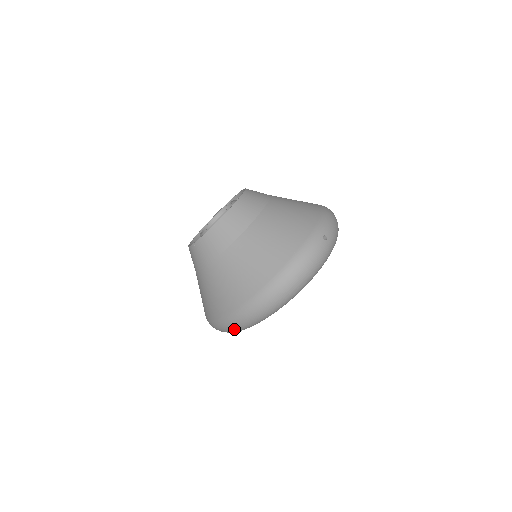
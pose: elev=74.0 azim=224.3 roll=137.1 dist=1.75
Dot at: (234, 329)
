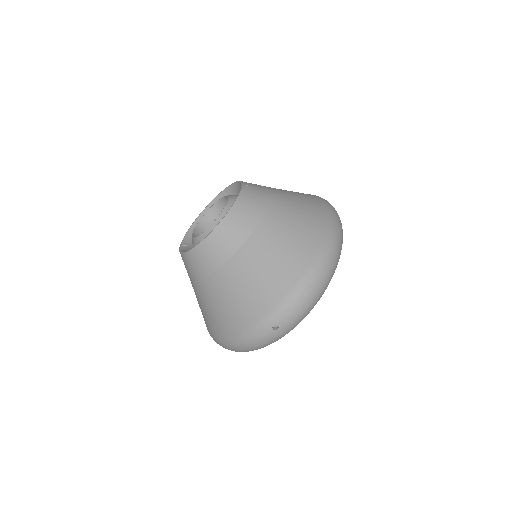
Dot at: occluded
